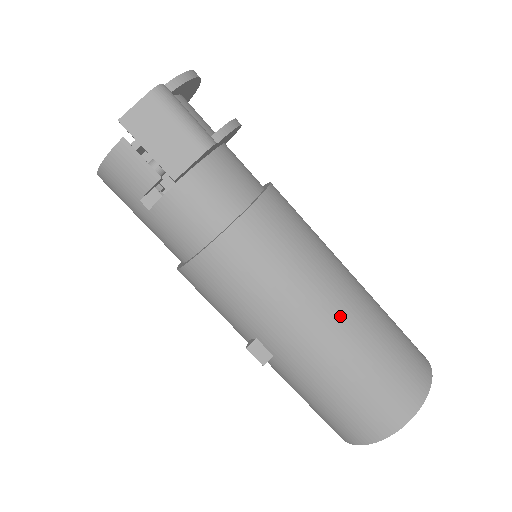
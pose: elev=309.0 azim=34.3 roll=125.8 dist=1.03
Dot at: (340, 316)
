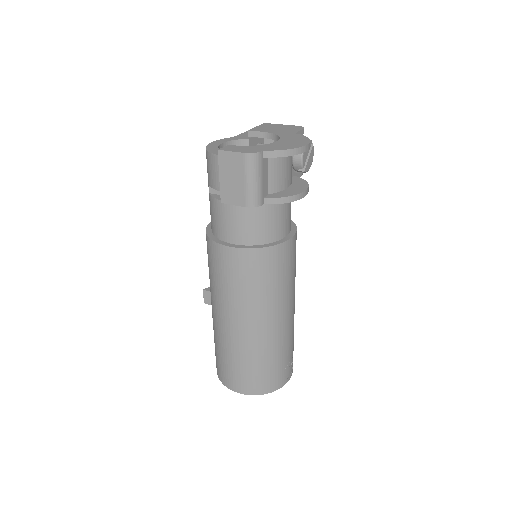
Dot at: (247, 330)
